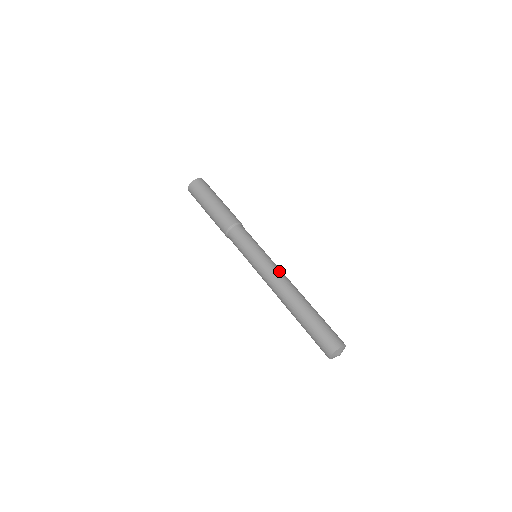
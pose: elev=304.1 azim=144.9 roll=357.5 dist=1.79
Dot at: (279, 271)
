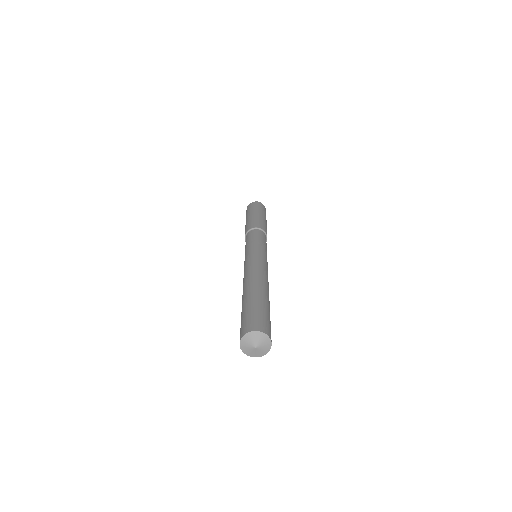
Dot at: (252, 262)
